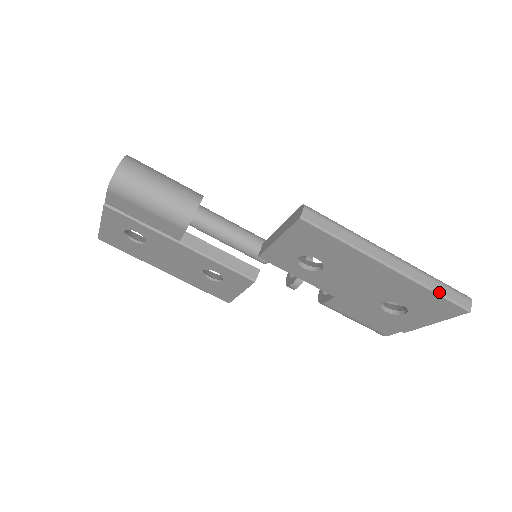
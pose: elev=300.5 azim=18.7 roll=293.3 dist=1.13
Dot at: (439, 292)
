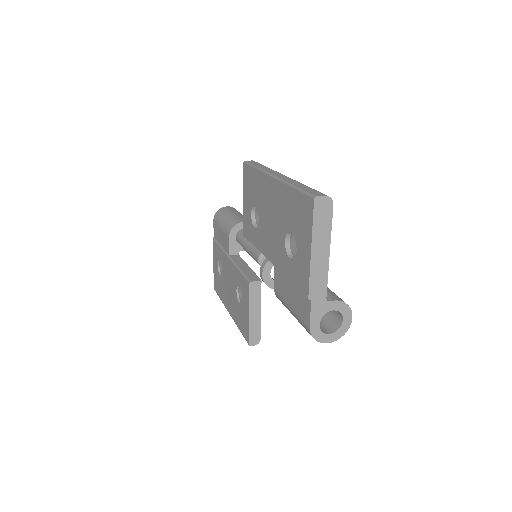
Dot at: (298, 187)
